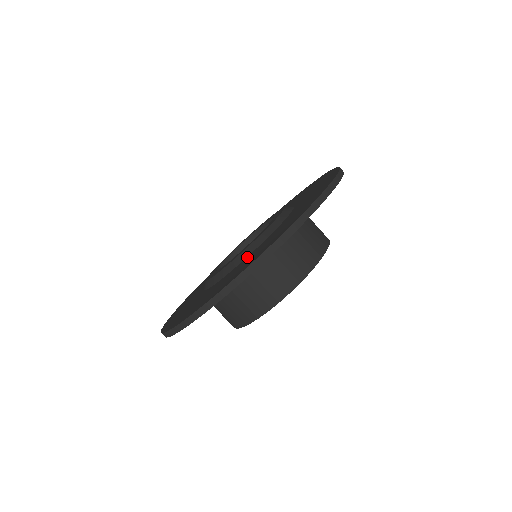
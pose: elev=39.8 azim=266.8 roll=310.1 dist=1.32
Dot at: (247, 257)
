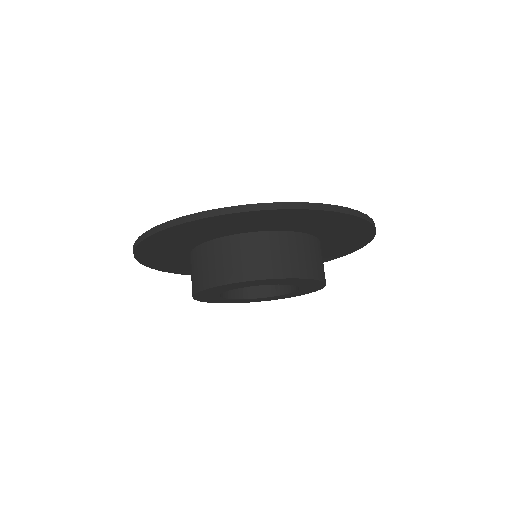
Dot at: occluded
